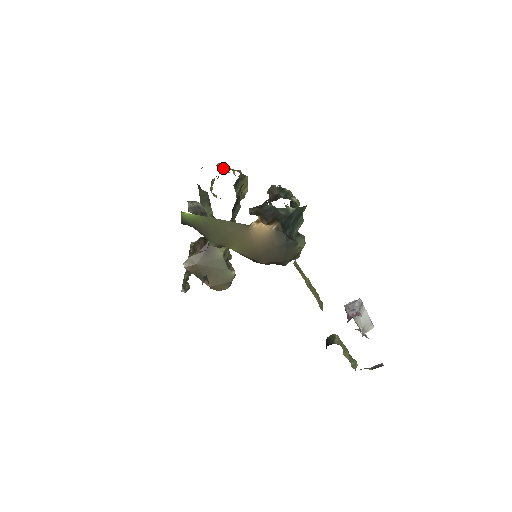
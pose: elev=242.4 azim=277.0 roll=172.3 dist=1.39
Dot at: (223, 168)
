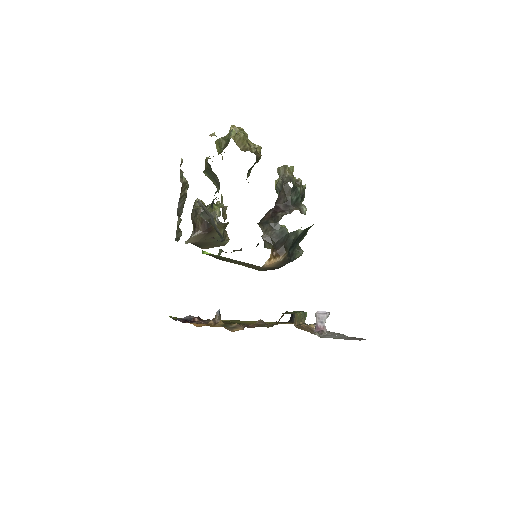
Dot at: (238, 141)
